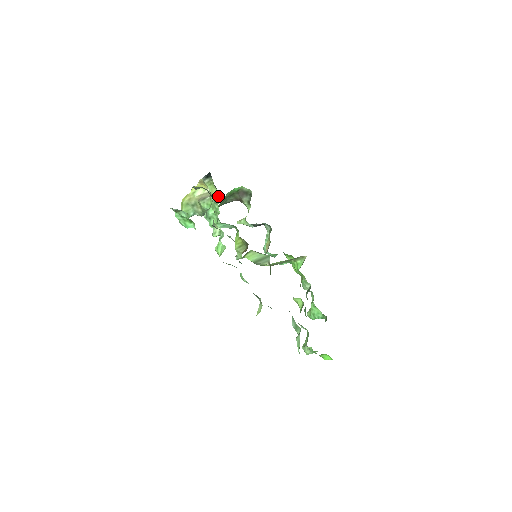
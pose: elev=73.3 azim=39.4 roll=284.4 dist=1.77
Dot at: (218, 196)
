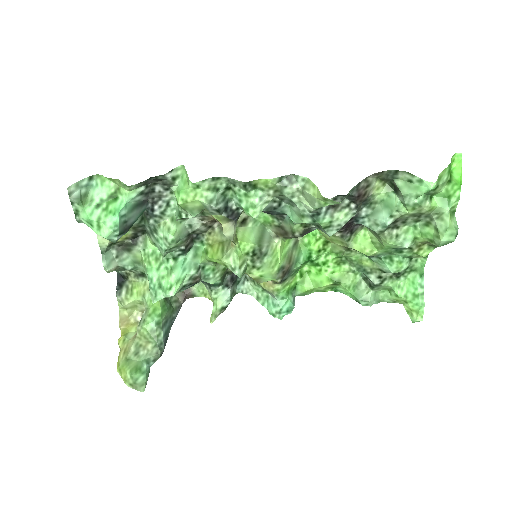
Dot at: occluded
